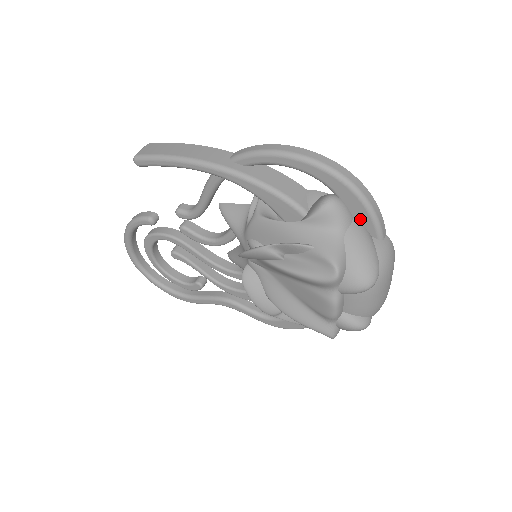
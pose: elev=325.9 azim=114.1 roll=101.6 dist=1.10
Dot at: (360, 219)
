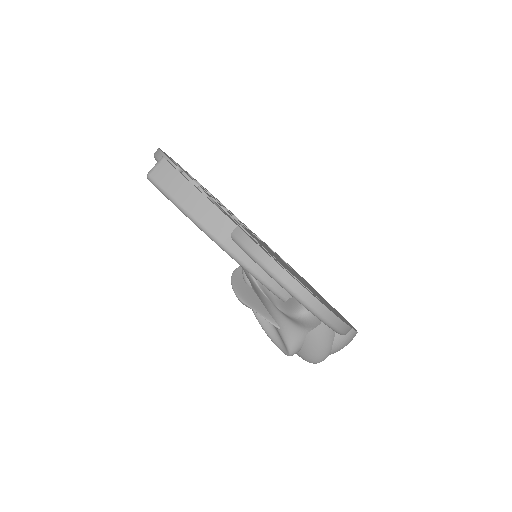
Dot at: occluded
